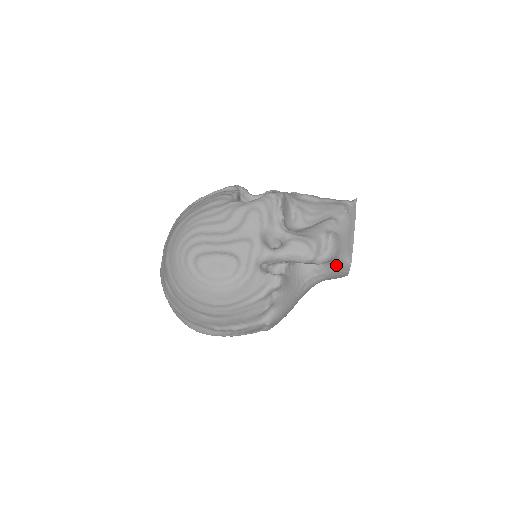
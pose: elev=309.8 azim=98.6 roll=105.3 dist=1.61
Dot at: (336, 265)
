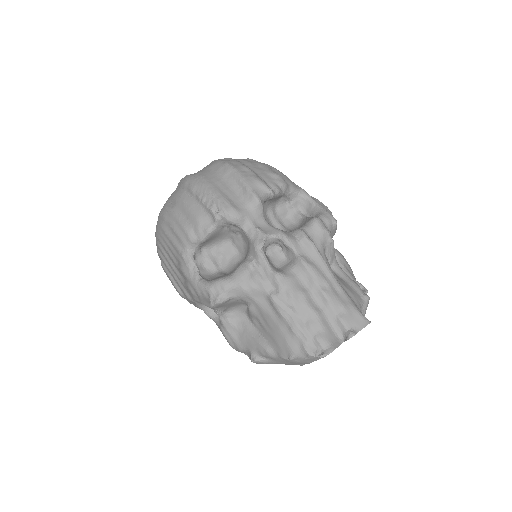
Dot at: occluded
